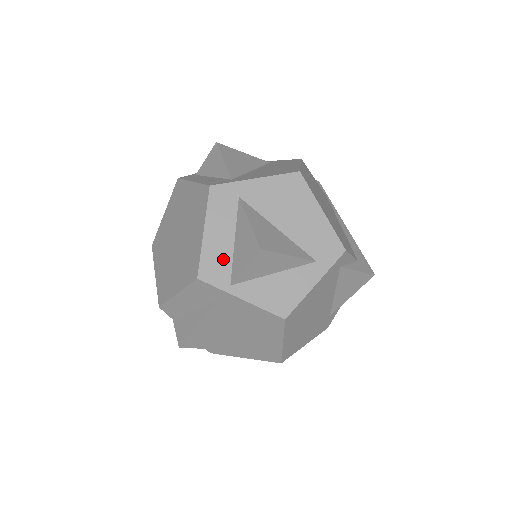
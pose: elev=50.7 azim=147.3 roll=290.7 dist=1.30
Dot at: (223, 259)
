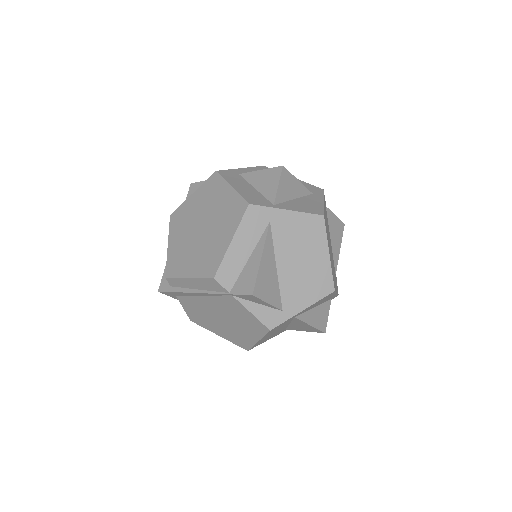
Dot at: (257, 196)
